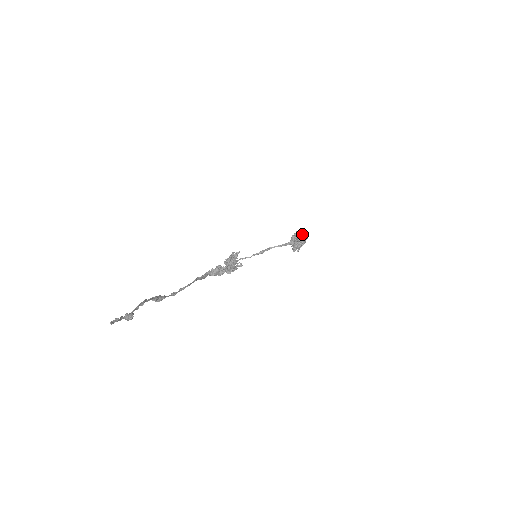
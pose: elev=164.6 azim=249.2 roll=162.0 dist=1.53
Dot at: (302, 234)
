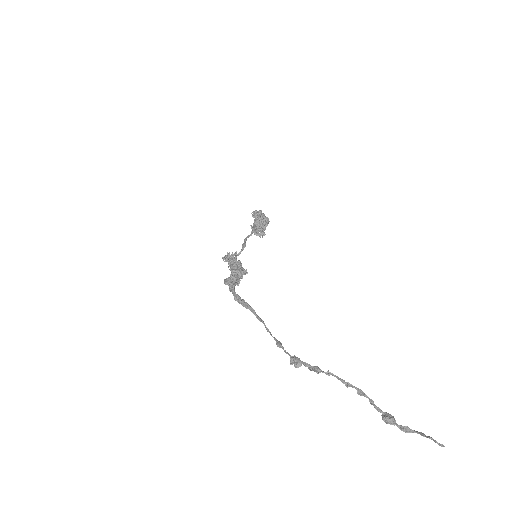
Dot at: (267, 218)
